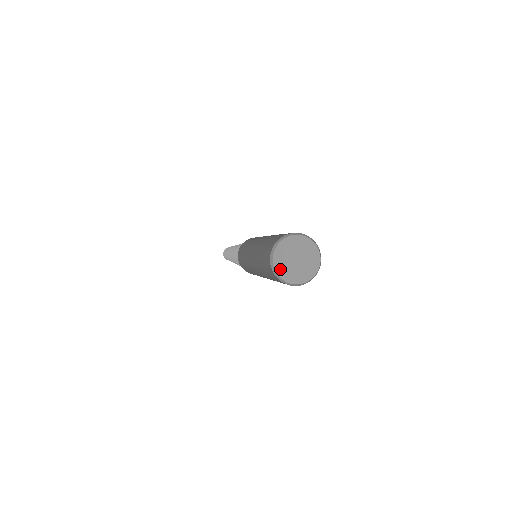
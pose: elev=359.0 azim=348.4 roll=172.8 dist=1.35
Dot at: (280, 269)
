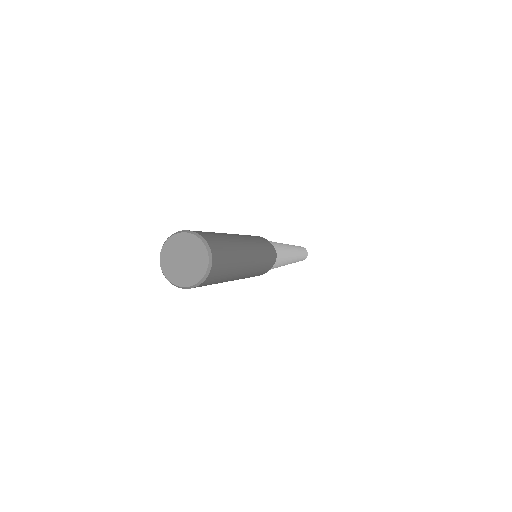
Dot at: (165, 255)
